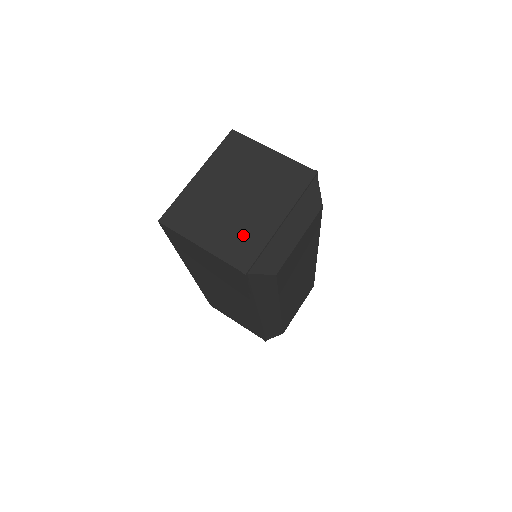
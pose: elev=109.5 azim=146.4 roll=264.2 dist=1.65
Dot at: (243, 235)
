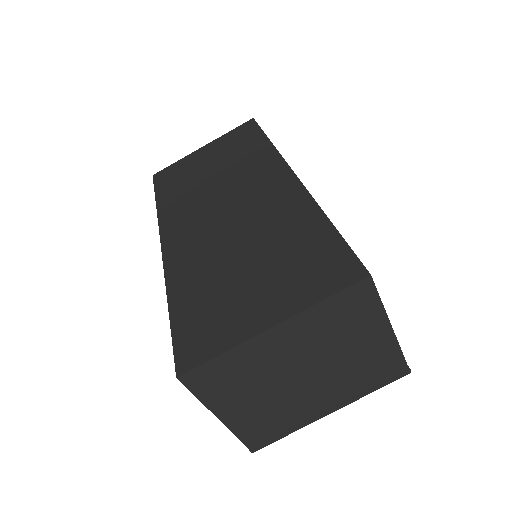
Dot at: (277, 417)
